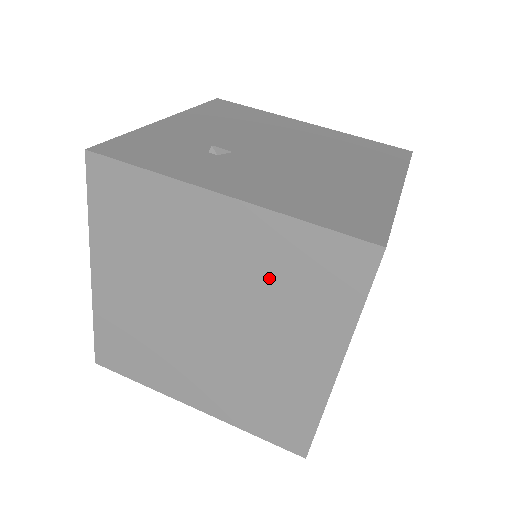
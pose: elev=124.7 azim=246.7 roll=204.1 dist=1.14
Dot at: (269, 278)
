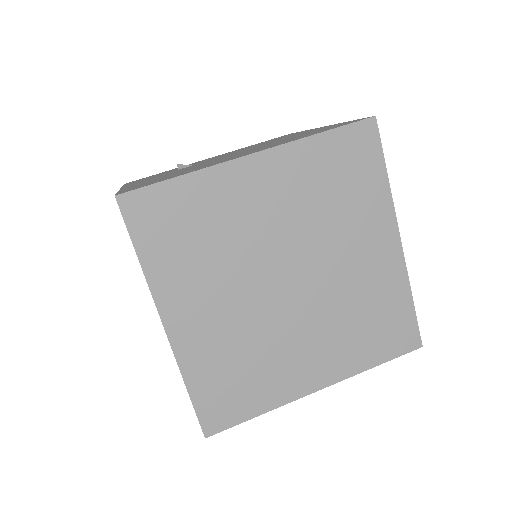
Dot at: occluded
